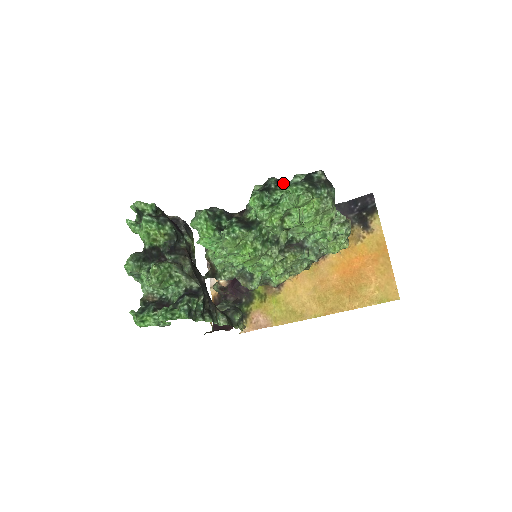
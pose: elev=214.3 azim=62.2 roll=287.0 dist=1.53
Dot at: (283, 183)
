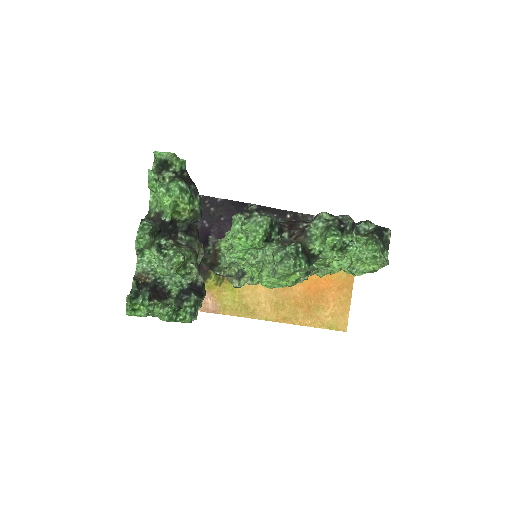
Dot at: (354, 225)
